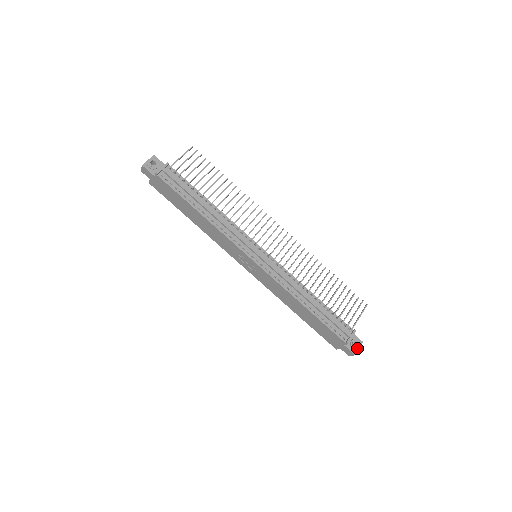
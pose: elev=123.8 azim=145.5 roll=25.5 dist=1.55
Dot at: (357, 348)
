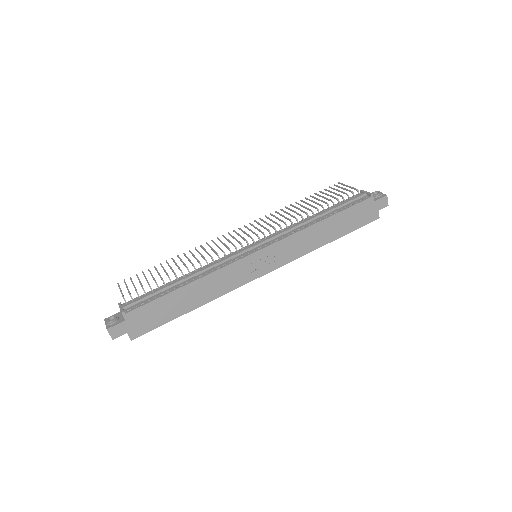
Dot at: (380, 193)
